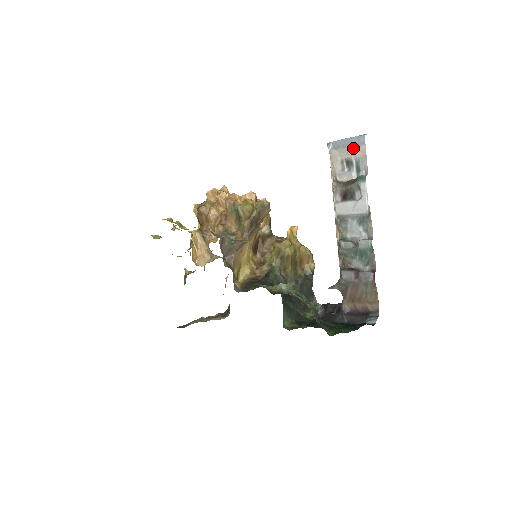
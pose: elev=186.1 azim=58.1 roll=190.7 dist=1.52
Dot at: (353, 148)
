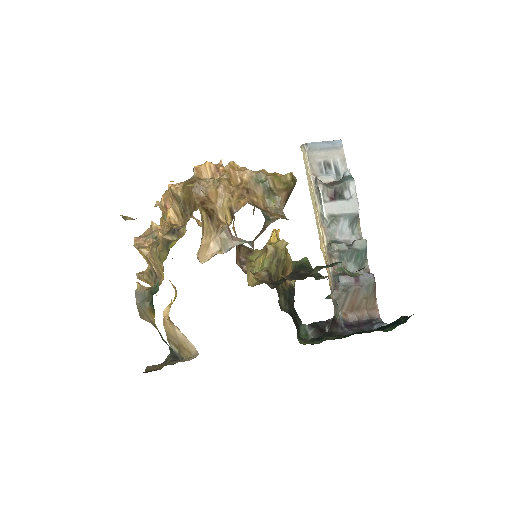
Dot at: (331, 151)
